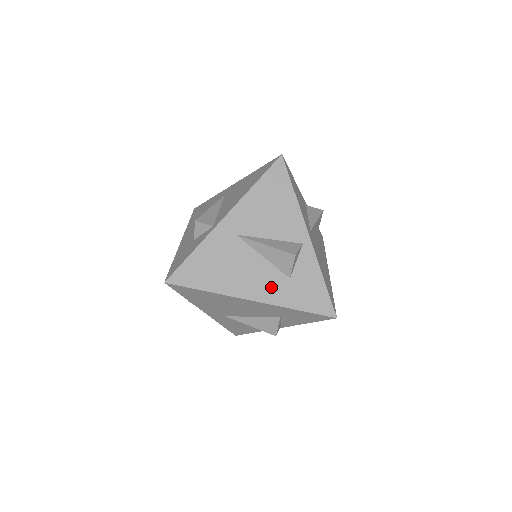
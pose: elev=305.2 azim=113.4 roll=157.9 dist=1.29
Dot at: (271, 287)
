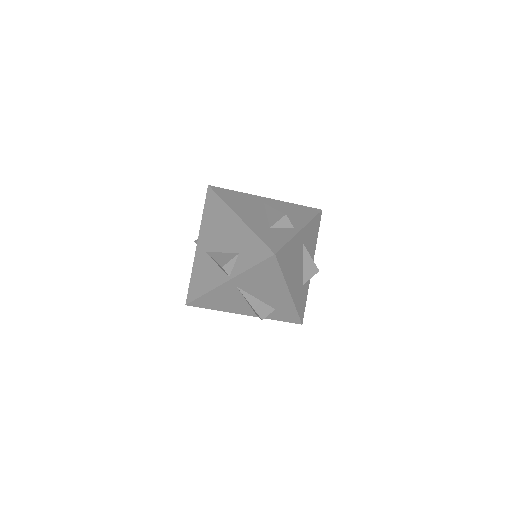
Dot at: (255, 222)
